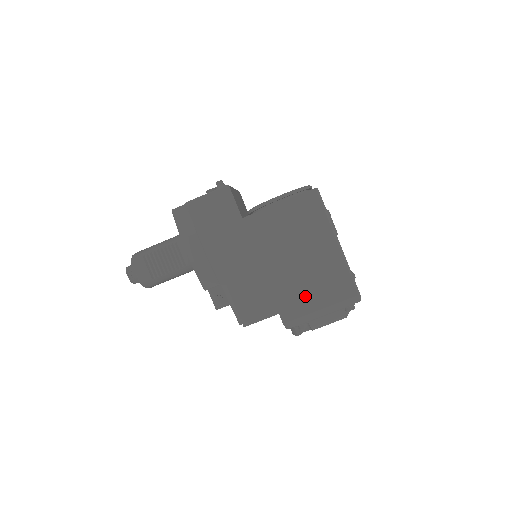
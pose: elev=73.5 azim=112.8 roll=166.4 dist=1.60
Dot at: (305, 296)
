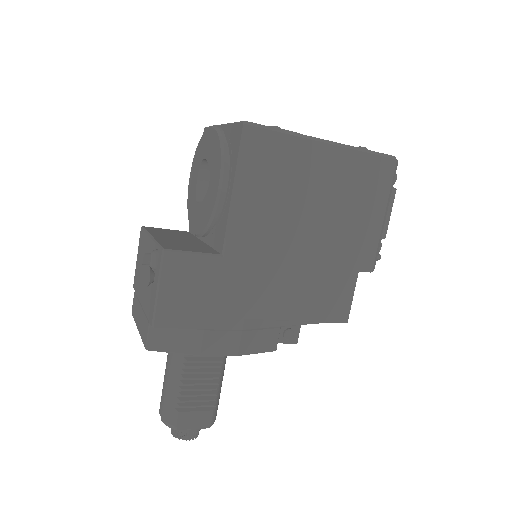
Dot at: (360, 227)
